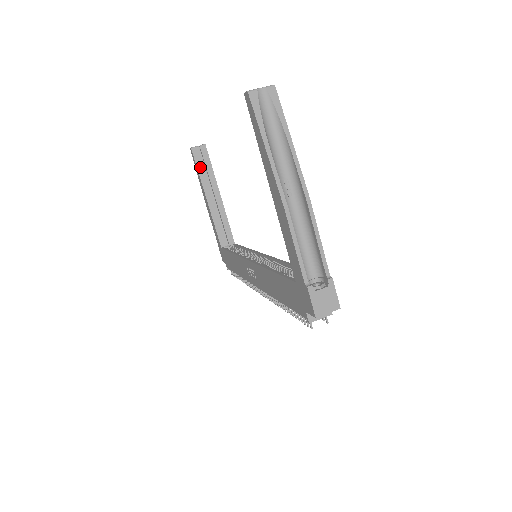
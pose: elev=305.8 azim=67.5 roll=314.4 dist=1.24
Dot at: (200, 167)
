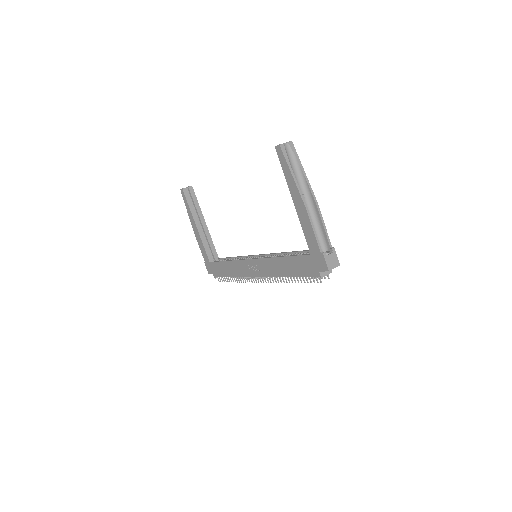
Dot at: (190, 203)
